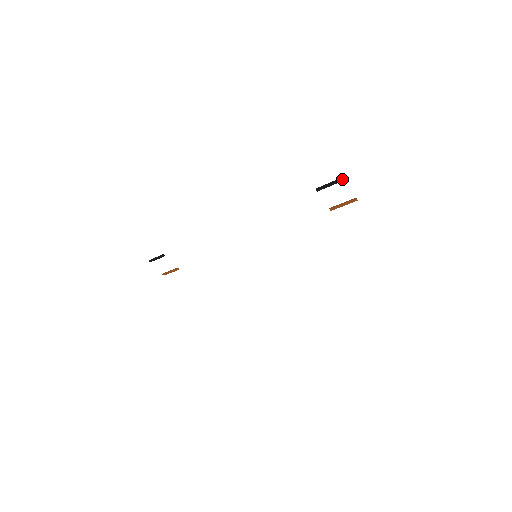
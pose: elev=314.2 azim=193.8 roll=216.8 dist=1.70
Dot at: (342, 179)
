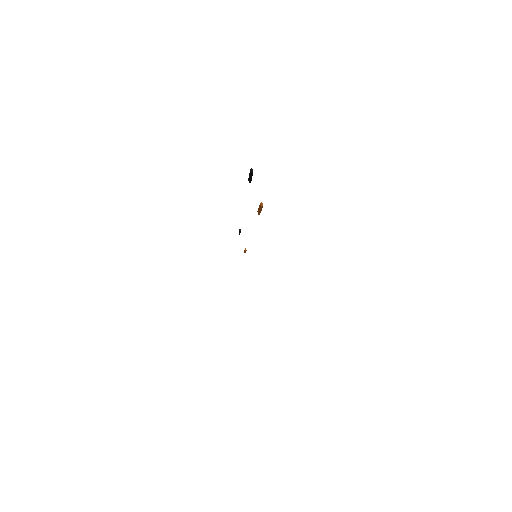
Dot at: (251, 170)
